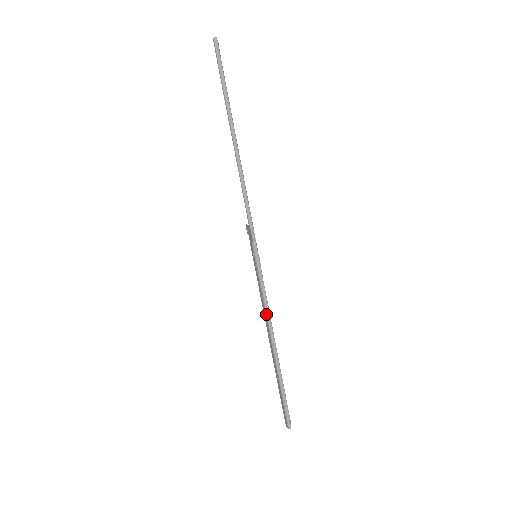
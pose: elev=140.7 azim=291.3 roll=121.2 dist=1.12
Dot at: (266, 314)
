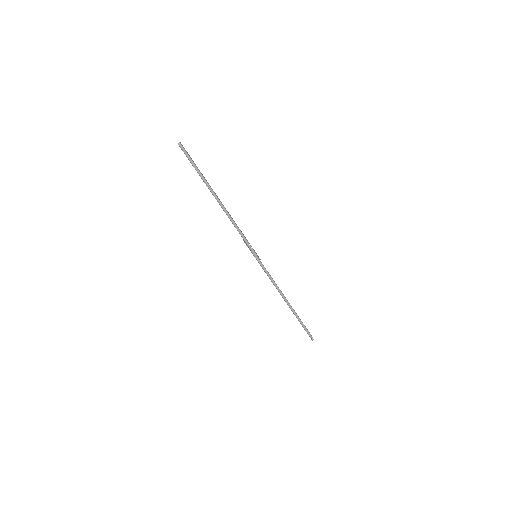
Dot at: occluded
